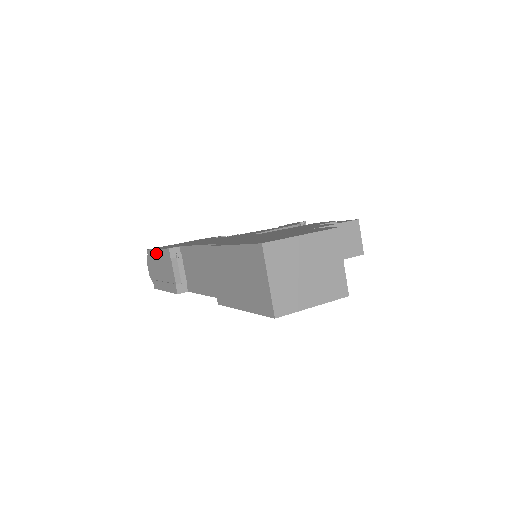
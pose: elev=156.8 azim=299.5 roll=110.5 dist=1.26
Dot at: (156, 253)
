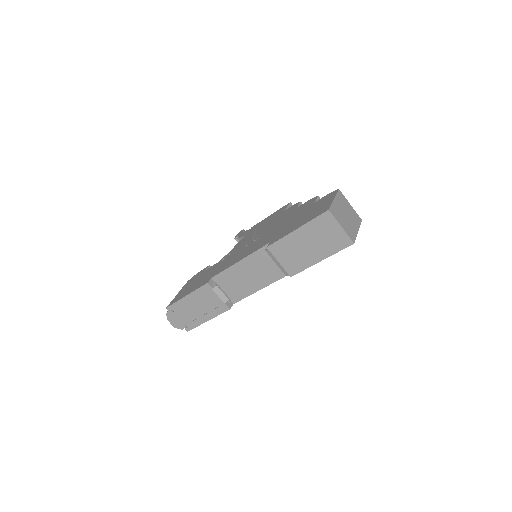
Dot at: (186, 300)
